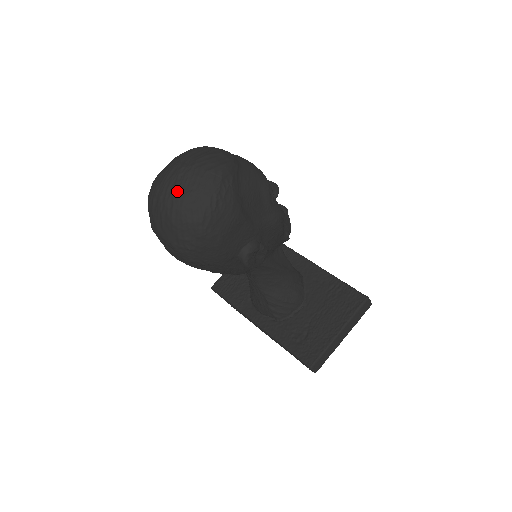
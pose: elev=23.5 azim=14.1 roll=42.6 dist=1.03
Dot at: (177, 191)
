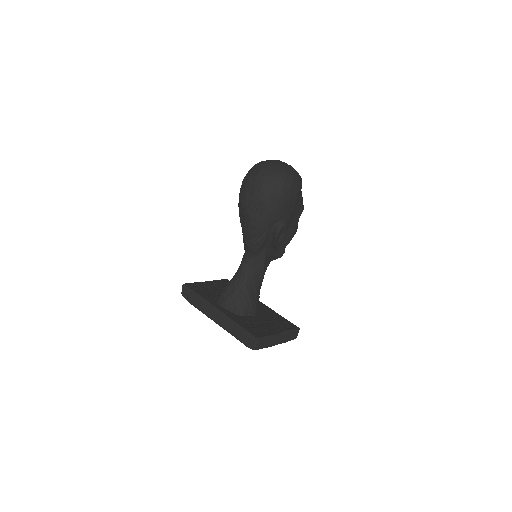
Dot at: (281, 166)
